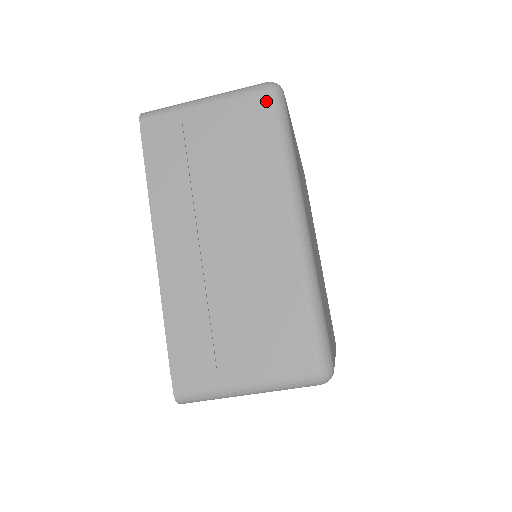
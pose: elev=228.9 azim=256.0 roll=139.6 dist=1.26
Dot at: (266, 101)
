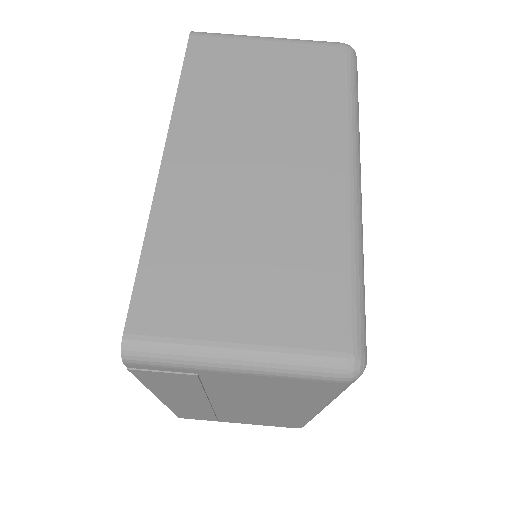
Dot at: occluded
